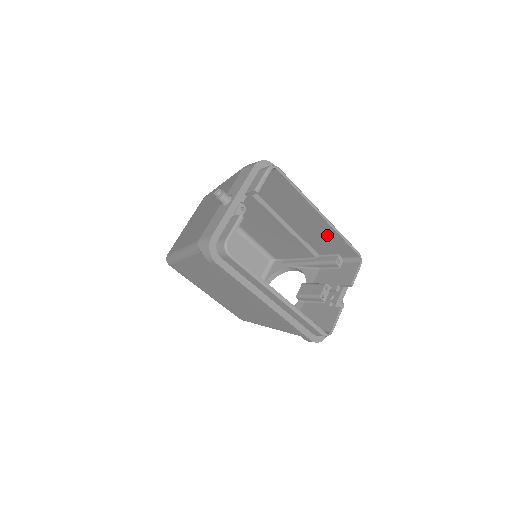
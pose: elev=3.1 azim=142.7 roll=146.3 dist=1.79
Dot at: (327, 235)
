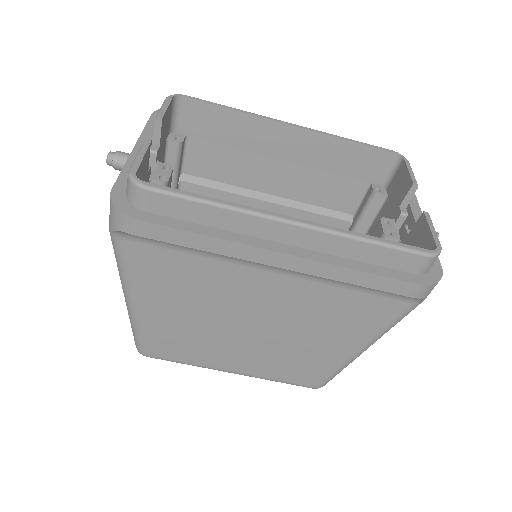
Dot at: (328, 158)
